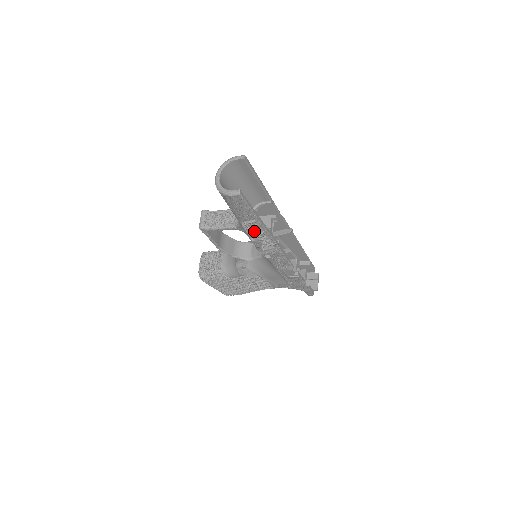
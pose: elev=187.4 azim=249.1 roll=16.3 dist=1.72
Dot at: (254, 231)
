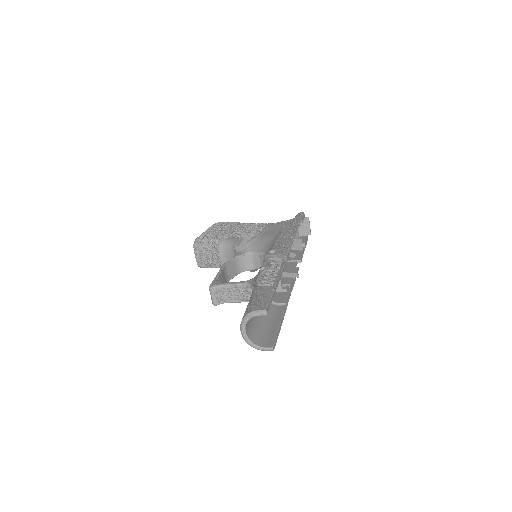
Dot at: occluded
